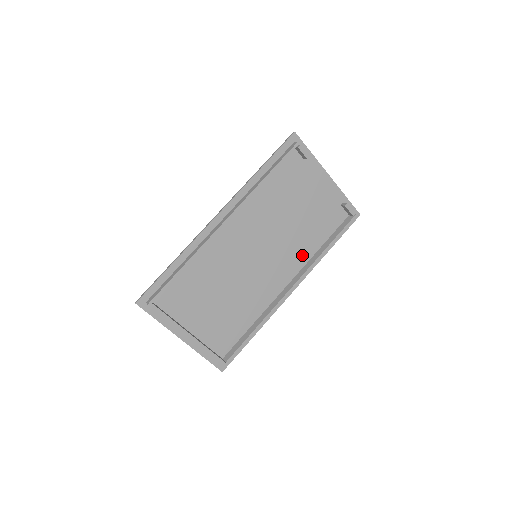
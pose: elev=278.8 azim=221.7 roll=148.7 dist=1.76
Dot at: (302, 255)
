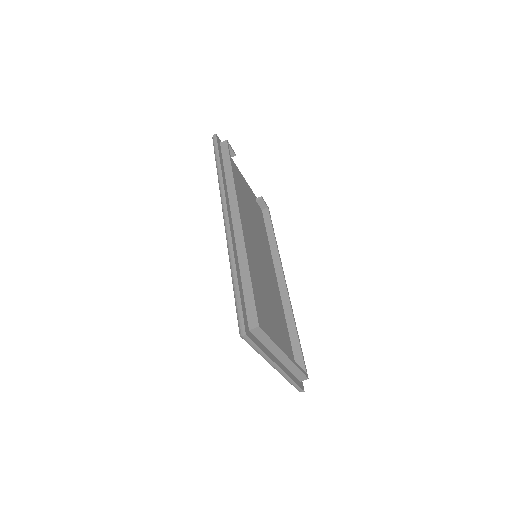
Dot at: (267, 249)
